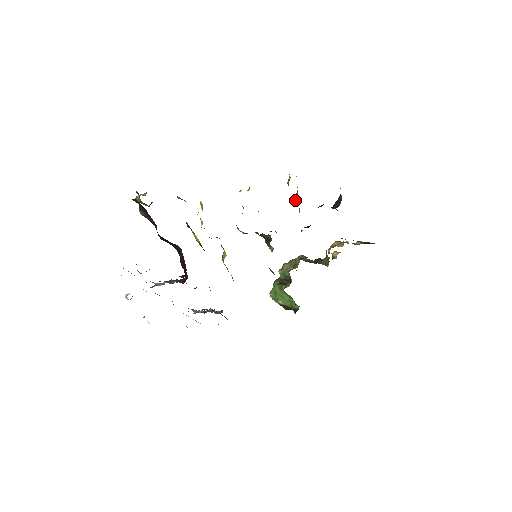
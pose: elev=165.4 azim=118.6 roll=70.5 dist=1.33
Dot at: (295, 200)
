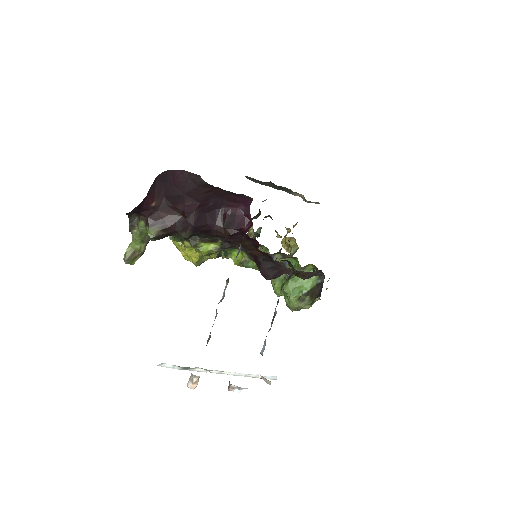
Dot at: occluded
